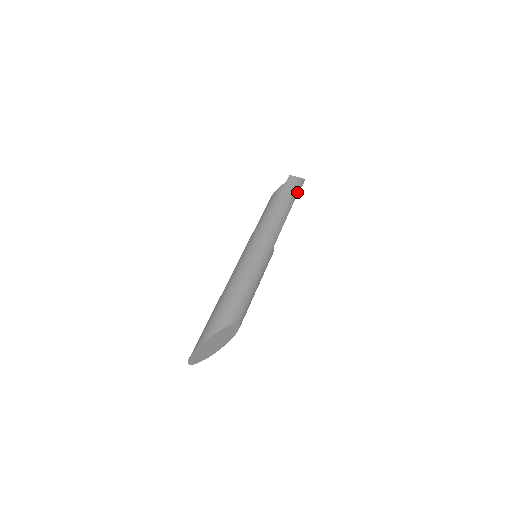
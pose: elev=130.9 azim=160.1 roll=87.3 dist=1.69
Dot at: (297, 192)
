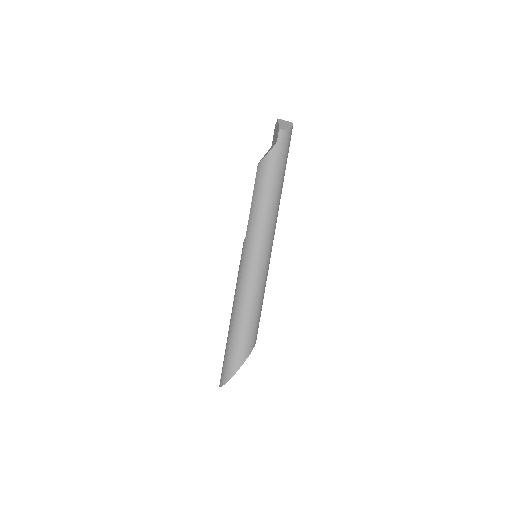
Dot at: (288, 151)
